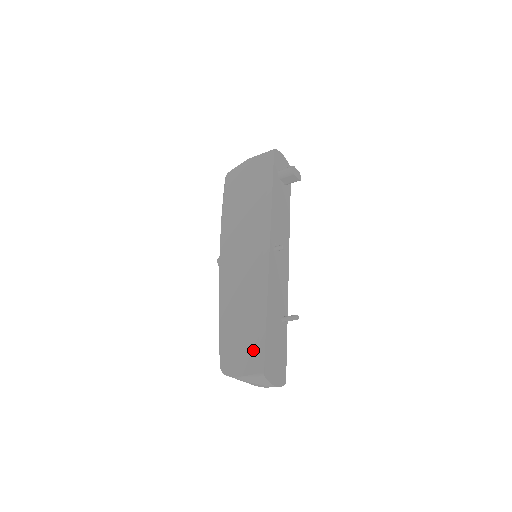
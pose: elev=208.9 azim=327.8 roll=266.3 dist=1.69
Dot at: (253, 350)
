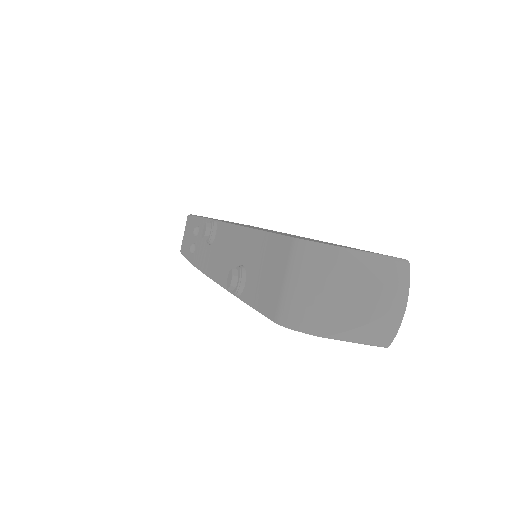
Dot at: occluded
